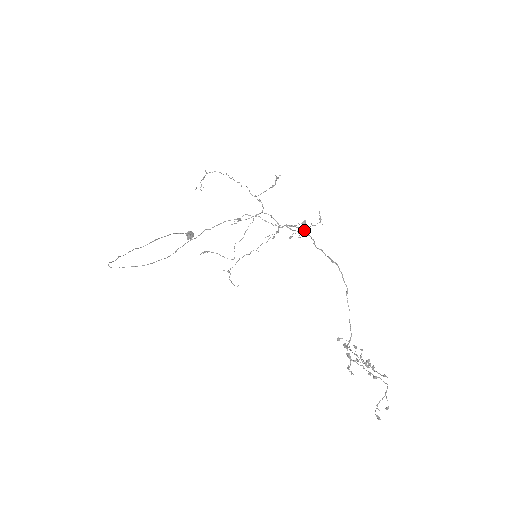
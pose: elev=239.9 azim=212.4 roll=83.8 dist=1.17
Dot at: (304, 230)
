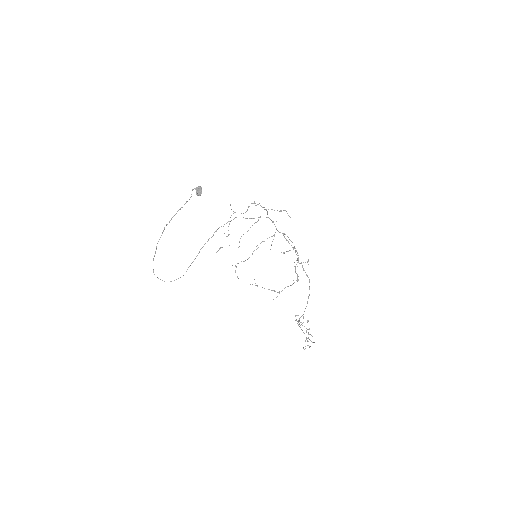
Dot at: occluded
